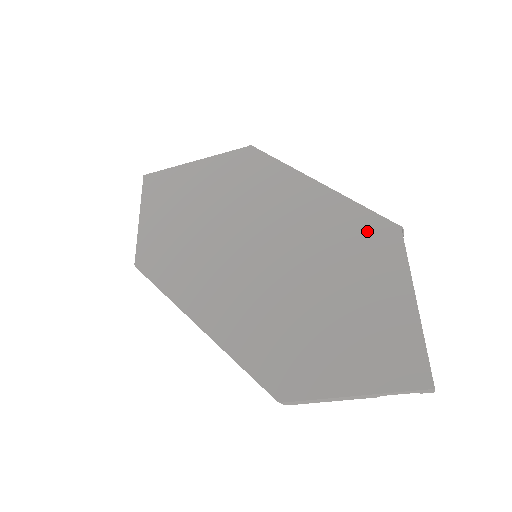
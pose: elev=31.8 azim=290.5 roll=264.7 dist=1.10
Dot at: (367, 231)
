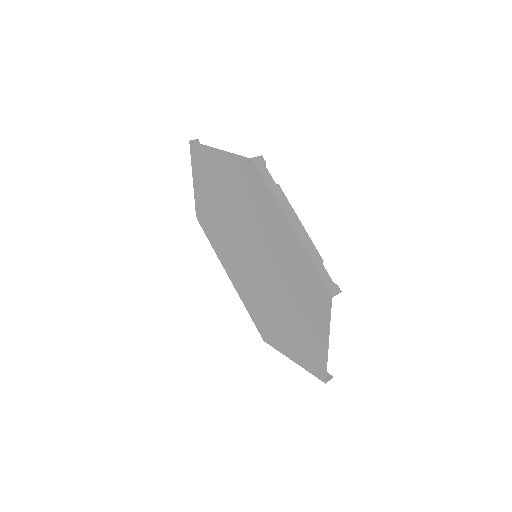
Dot at: (313, 285)
